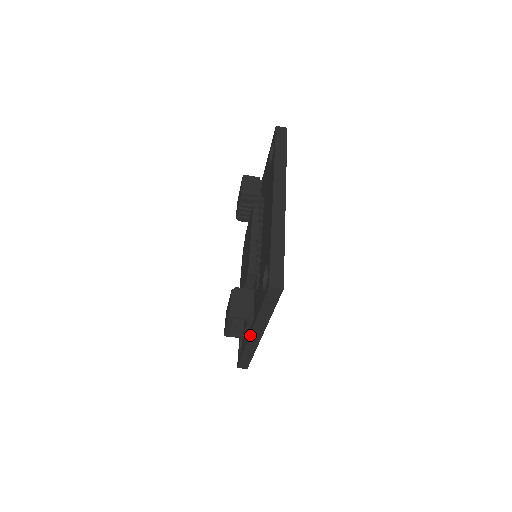
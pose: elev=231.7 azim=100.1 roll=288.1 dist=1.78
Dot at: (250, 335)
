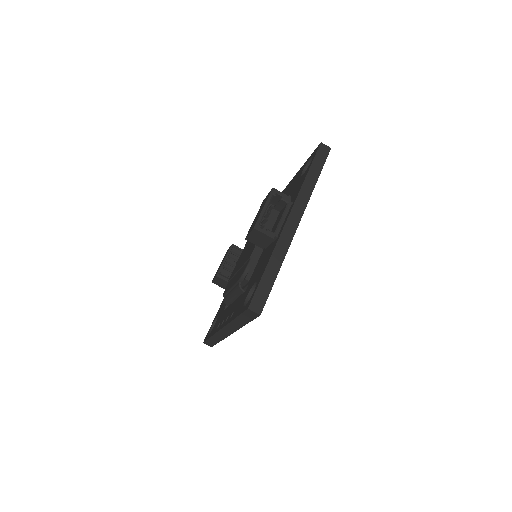
Dot at: (288, 218)
